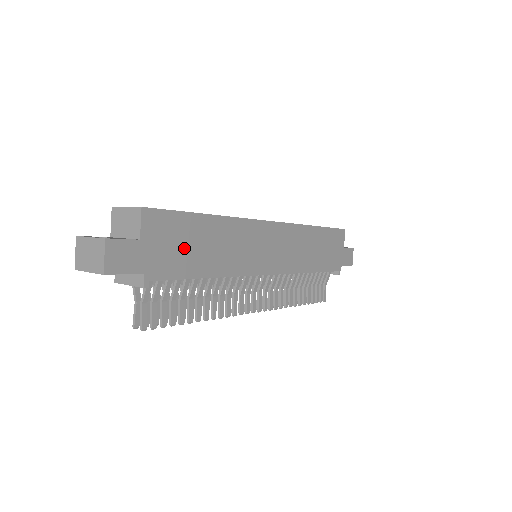
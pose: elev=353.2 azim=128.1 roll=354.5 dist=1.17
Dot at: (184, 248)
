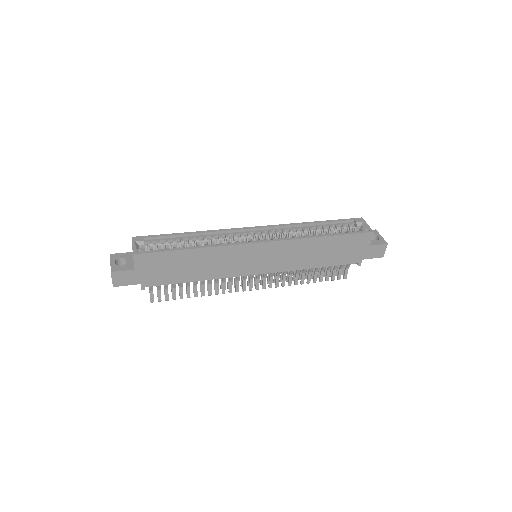
Dot at: (170, 269)
